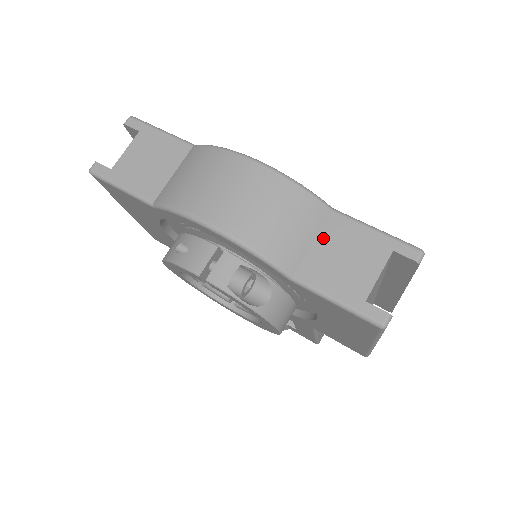
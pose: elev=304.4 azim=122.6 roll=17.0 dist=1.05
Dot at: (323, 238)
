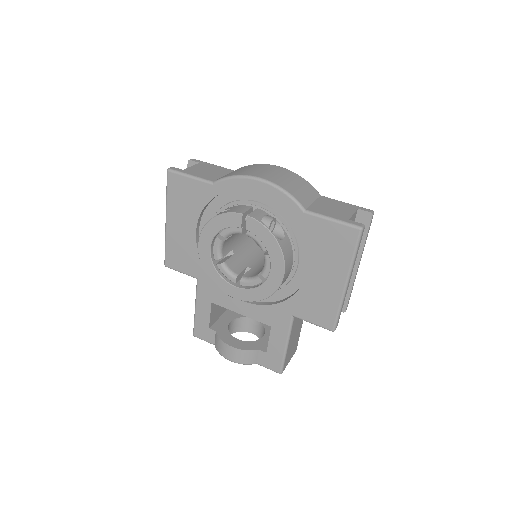
Dot at: (319, 201)
